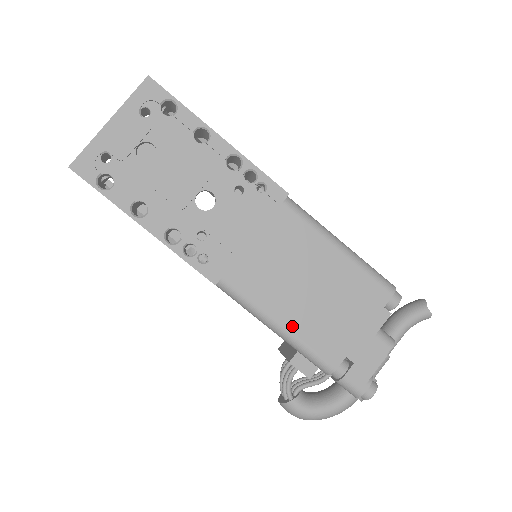
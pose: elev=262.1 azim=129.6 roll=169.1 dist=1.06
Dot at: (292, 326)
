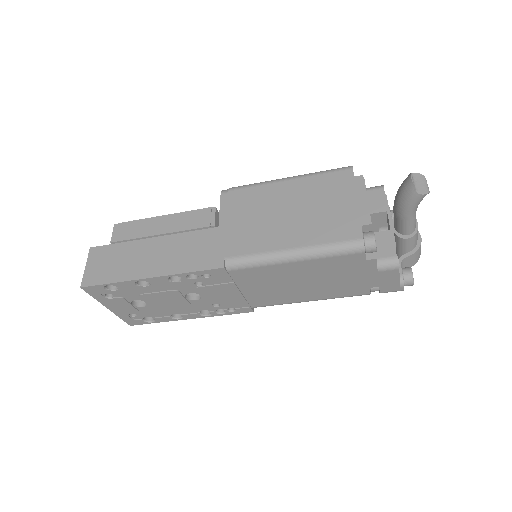
Dot at: (317, 298)
